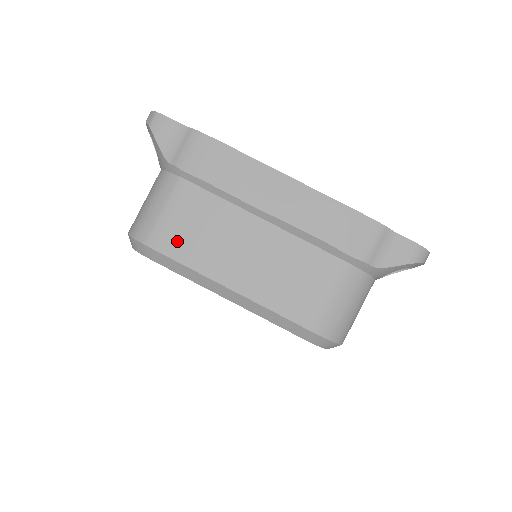
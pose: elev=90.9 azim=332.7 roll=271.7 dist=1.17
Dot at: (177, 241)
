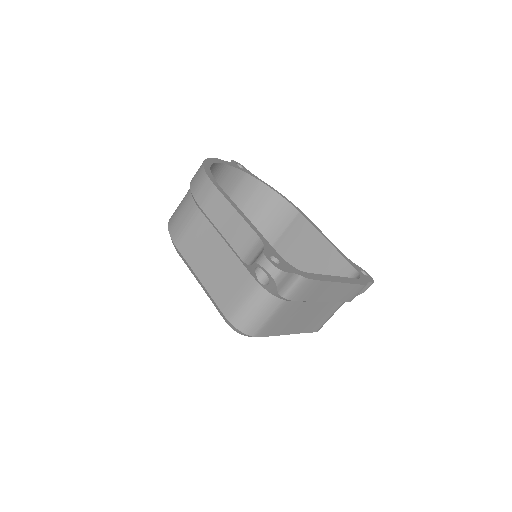
Dot at: (272, 329)
